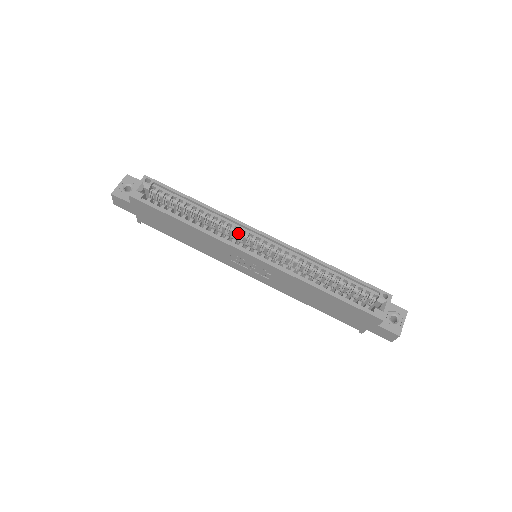
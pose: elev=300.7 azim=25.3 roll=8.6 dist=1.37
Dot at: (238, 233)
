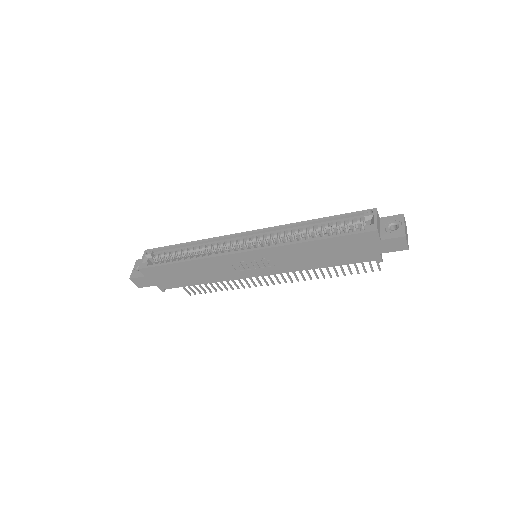
Dot at: (228, 245)
